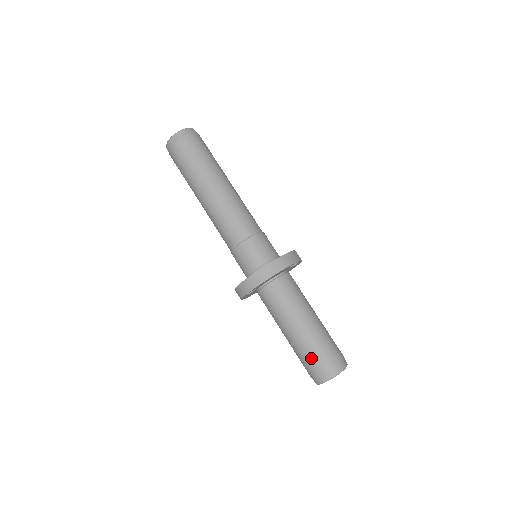
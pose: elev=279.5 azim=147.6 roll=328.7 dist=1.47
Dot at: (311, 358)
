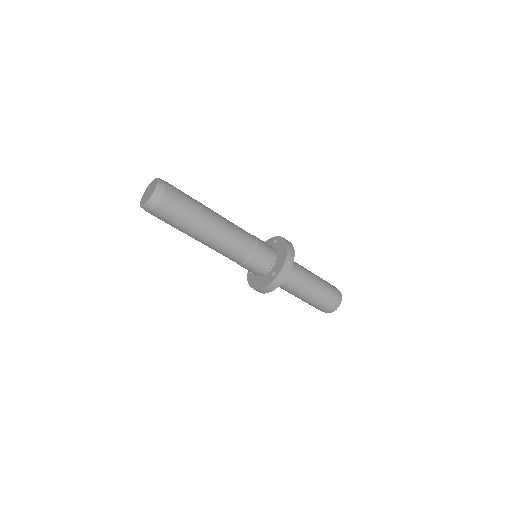
Dot at: occluded
